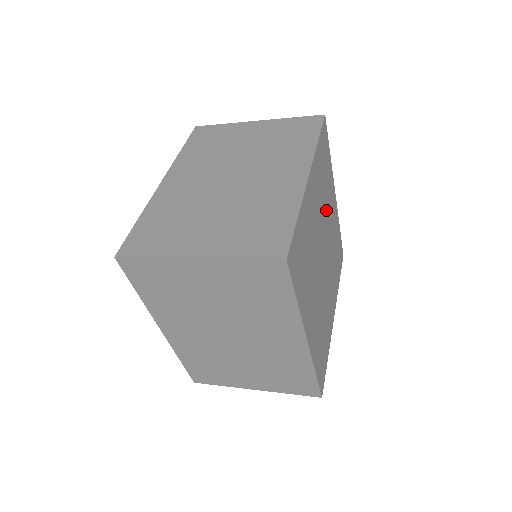
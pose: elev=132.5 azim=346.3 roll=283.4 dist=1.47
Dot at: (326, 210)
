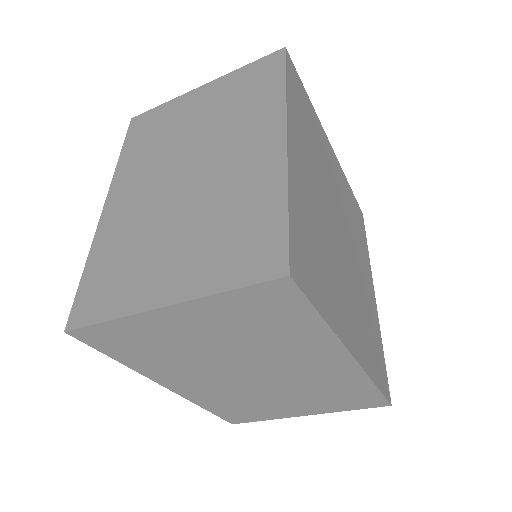
Dot at: (325, 171)
